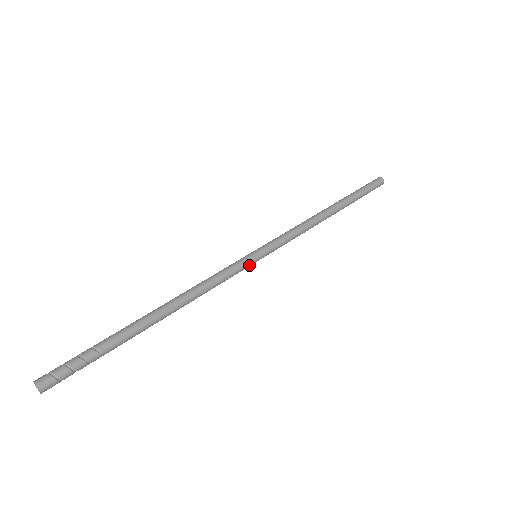
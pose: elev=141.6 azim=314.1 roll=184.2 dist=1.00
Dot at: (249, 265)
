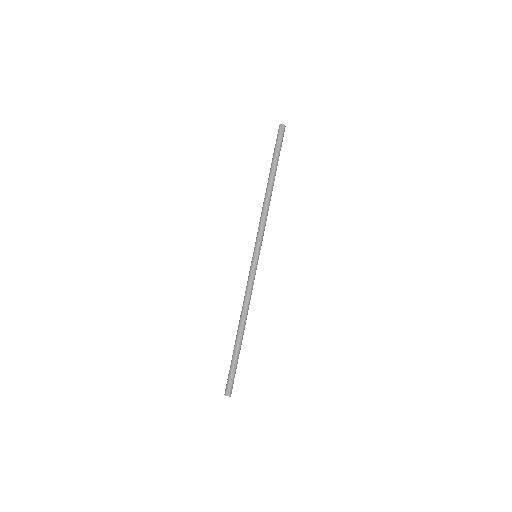
Dot at: occluded
